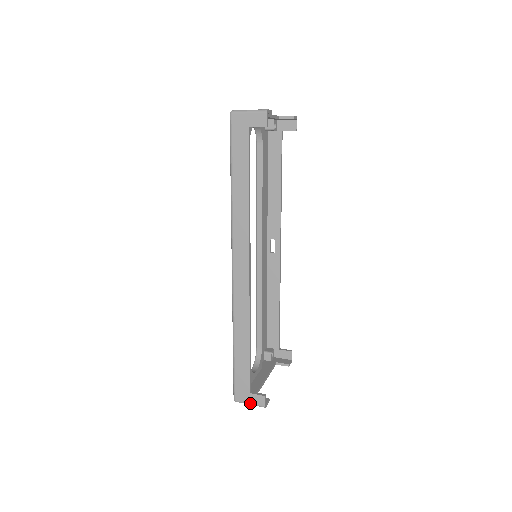
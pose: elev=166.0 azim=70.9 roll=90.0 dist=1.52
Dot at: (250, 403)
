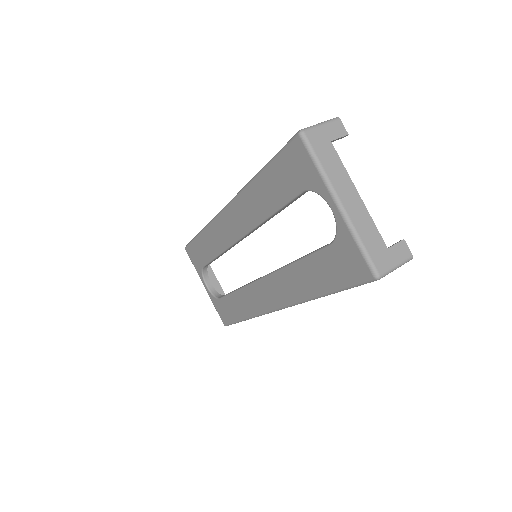
Dot at: occluded
